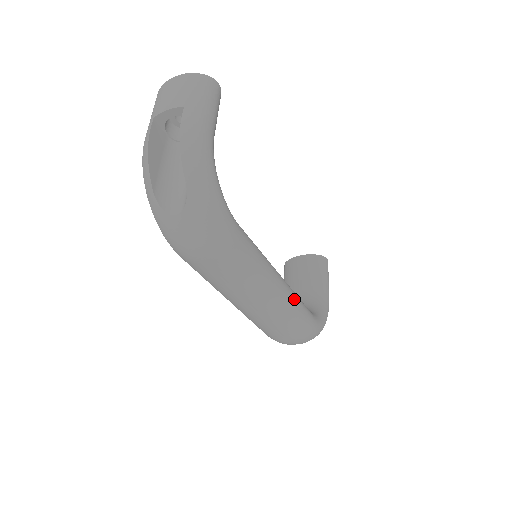
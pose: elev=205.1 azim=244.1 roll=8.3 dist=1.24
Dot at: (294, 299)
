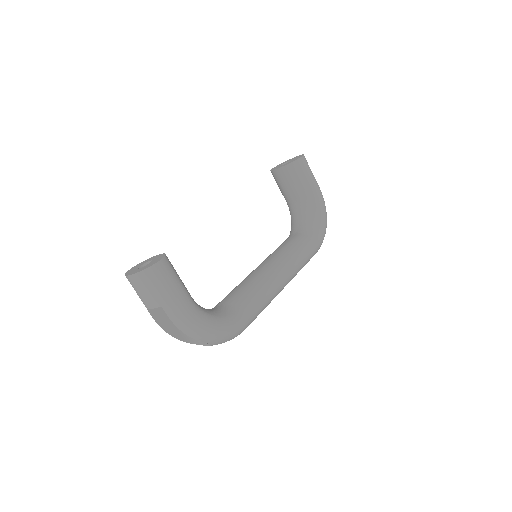
Dot at: (298, 265)
